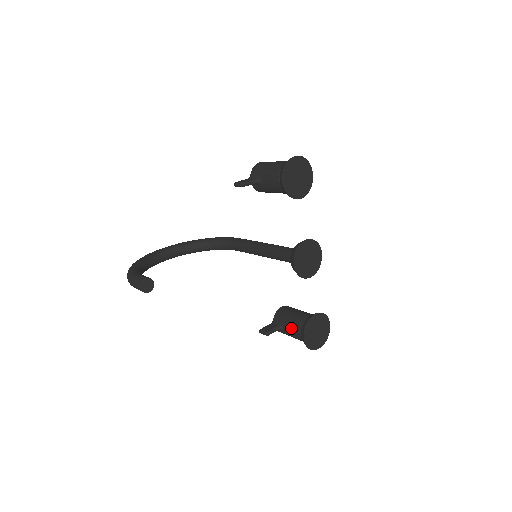
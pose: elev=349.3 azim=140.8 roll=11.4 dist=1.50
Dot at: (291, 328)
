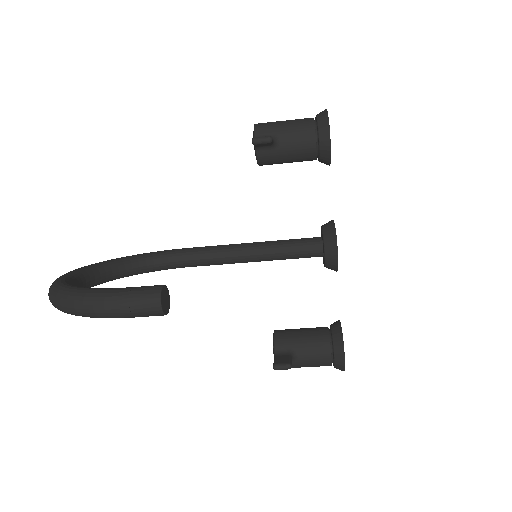
Dot at: (313, 350)
